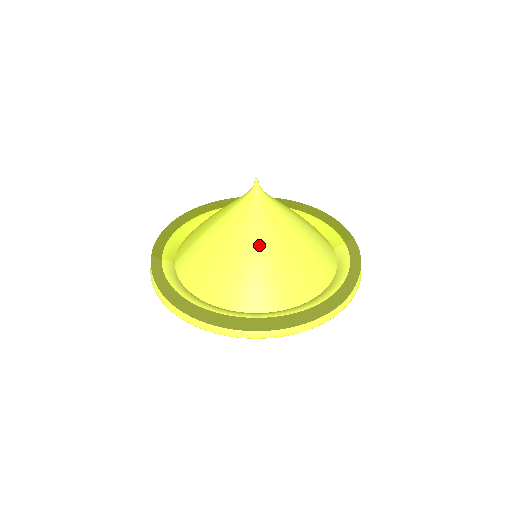
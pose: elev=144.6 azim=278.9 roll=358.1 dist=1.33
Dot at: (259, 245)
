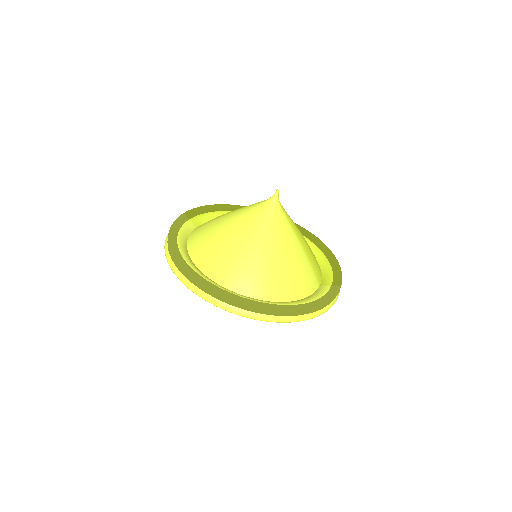
Dot at: (250, 237)
